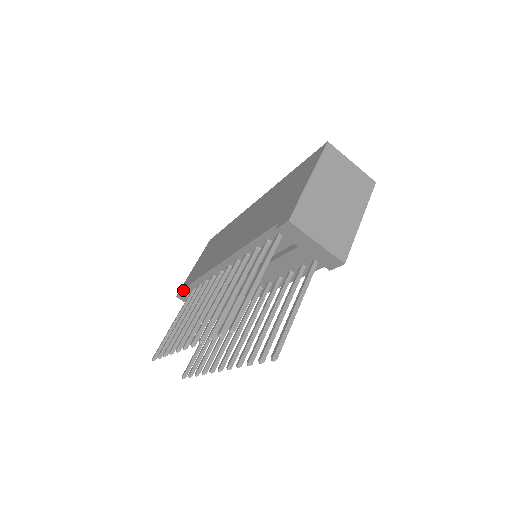
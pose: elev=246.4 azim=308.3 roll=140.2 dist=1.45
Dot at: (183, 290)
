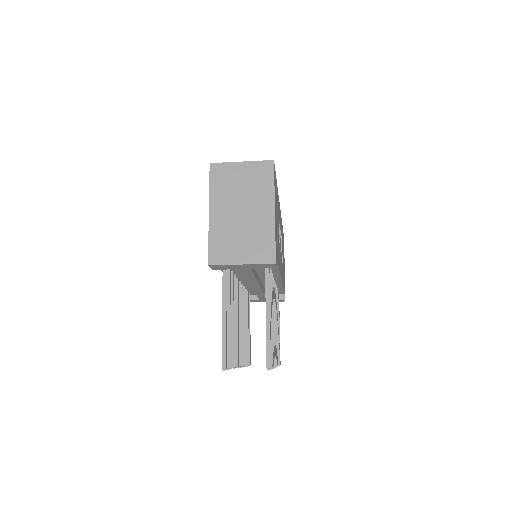
Dot at: occluded
